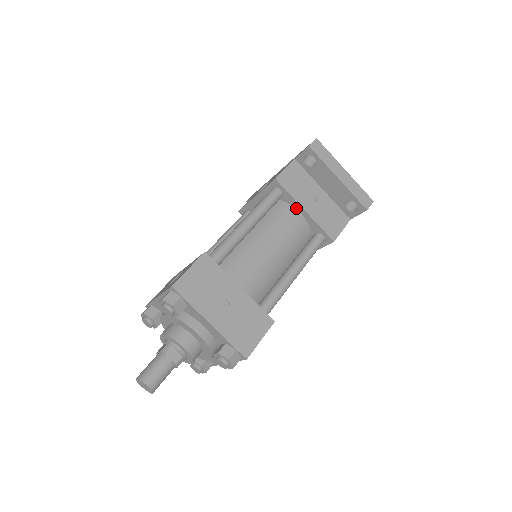
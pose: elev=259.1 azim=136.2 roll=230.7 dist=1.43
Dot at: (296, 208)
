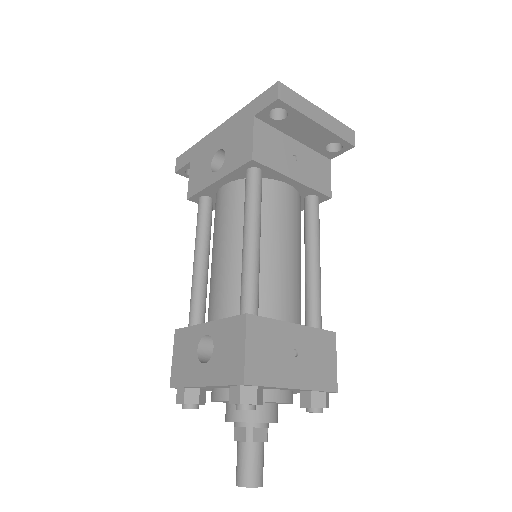
Dot at: (281, 180)
